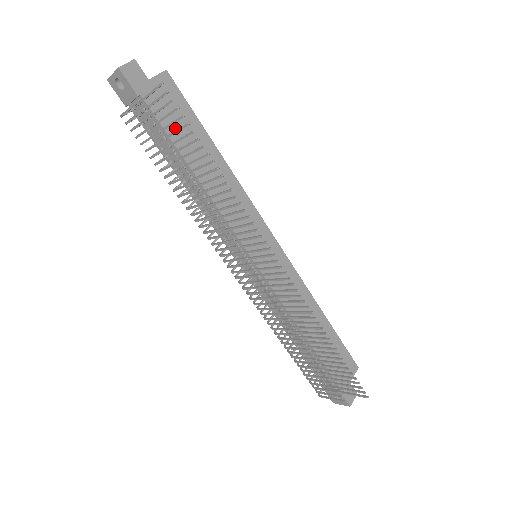
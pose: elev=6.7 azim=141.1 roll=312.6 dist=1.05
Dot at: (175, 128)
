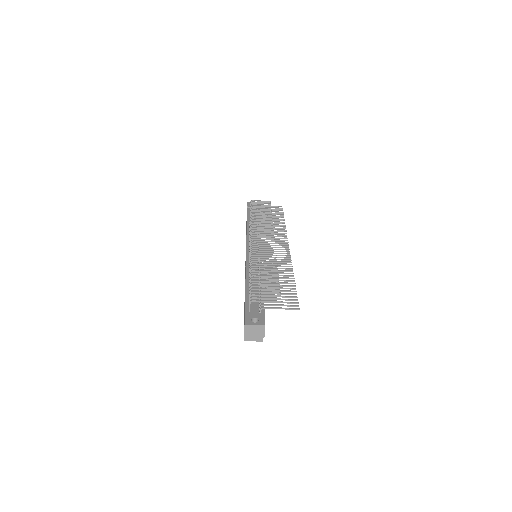
Dot at: occluded
